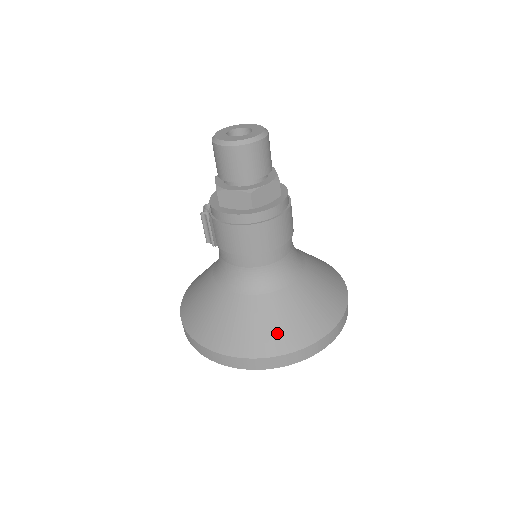
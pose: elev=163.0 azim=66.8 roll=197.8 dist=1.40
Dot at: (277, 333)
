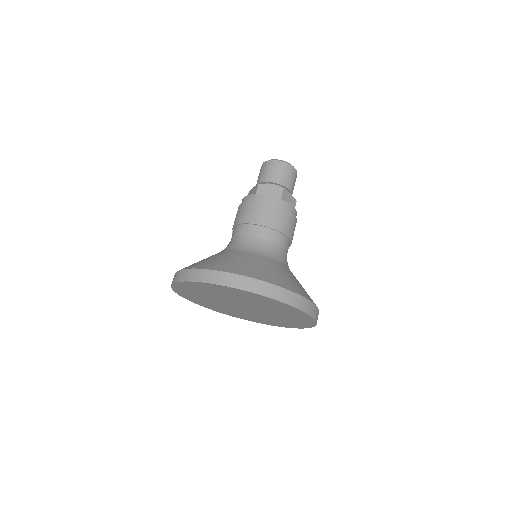
Dot at: (212, 262)
